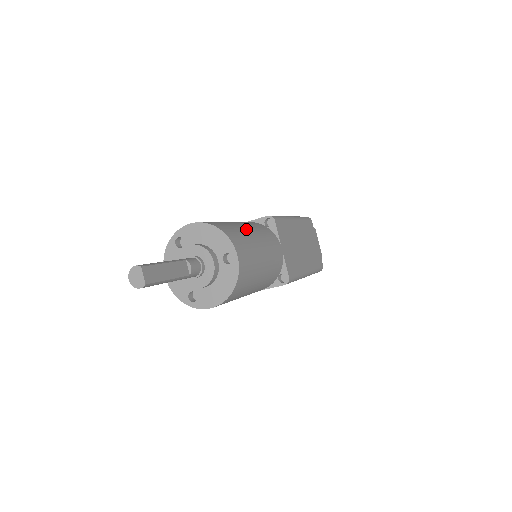
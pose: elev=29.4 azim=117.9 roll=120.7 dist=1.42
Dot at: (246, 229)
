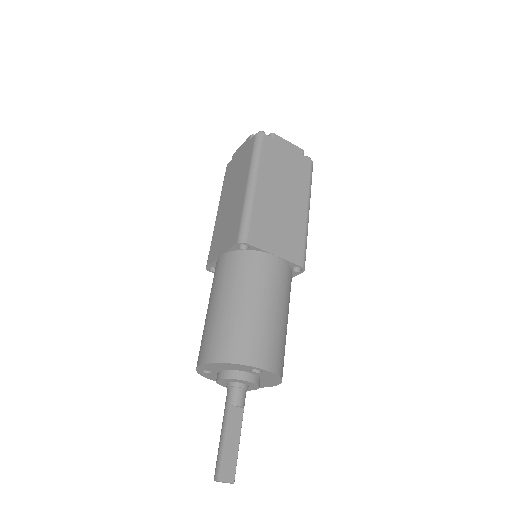
Dot at: (239, 307)
